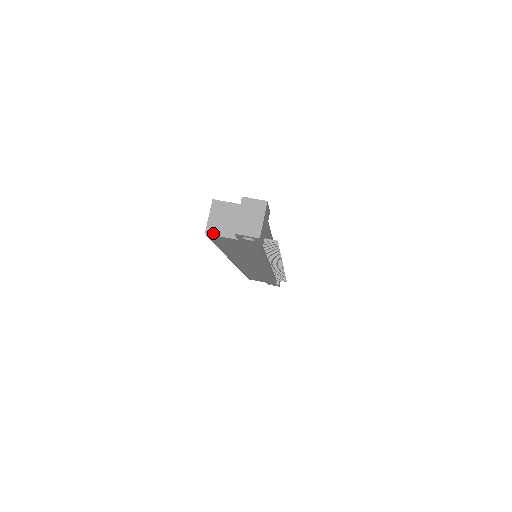
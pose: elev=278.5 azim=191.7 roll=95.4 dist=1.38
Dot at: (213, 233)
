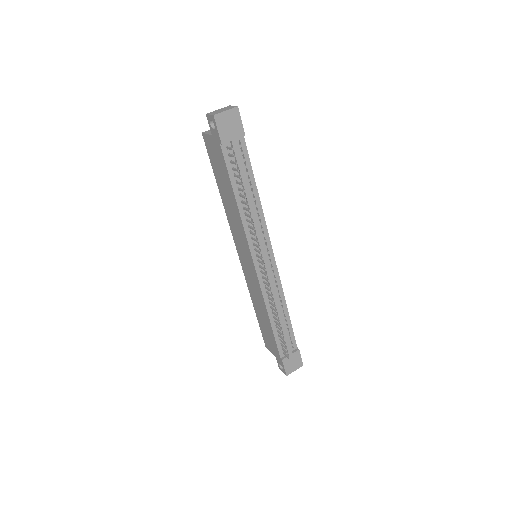
Dot at: (205, 133)
